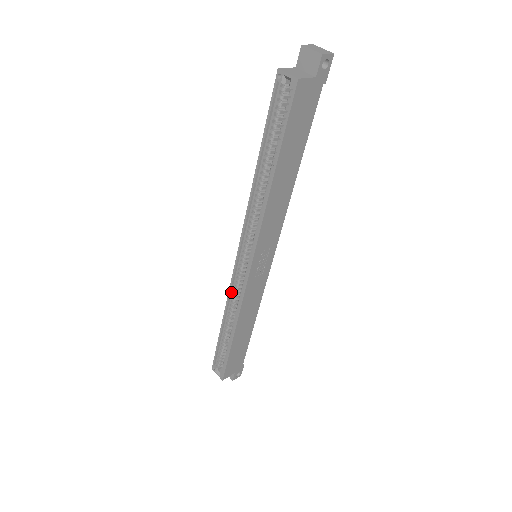
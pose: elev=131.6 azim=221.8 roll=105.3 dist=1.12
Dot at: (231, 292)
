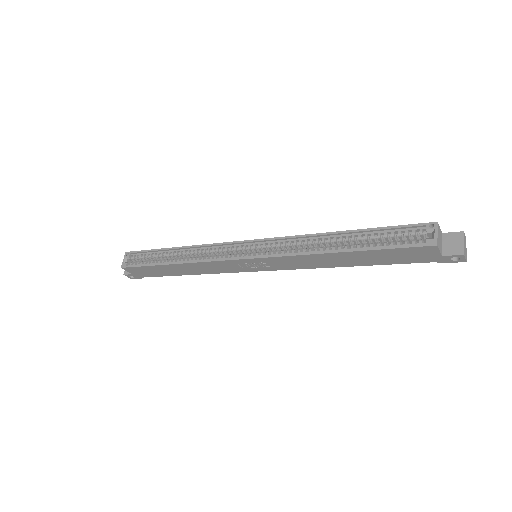
Dot at: (211, 246)
